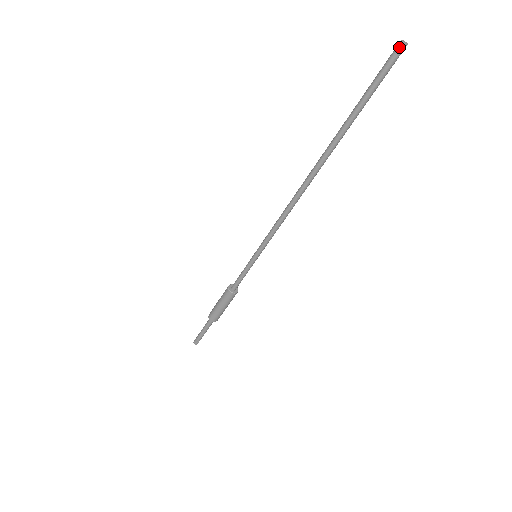
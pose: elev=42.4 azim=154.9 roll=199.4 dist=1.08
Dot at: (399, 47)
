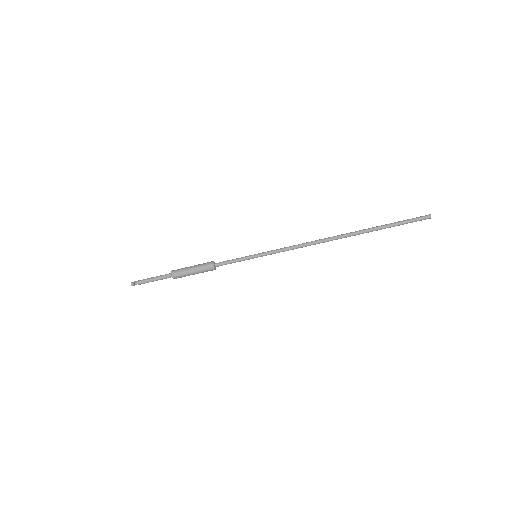
Dot at: (428, 216)
